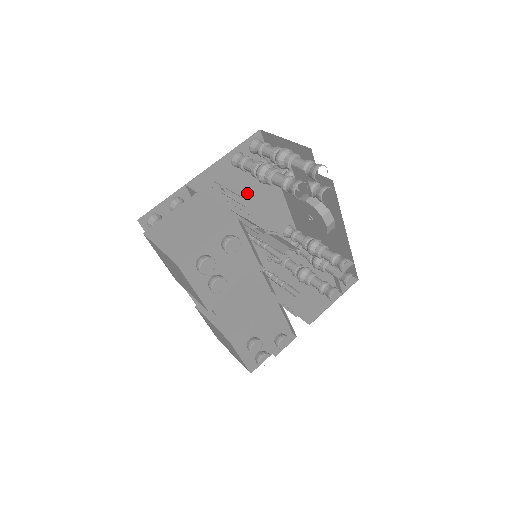
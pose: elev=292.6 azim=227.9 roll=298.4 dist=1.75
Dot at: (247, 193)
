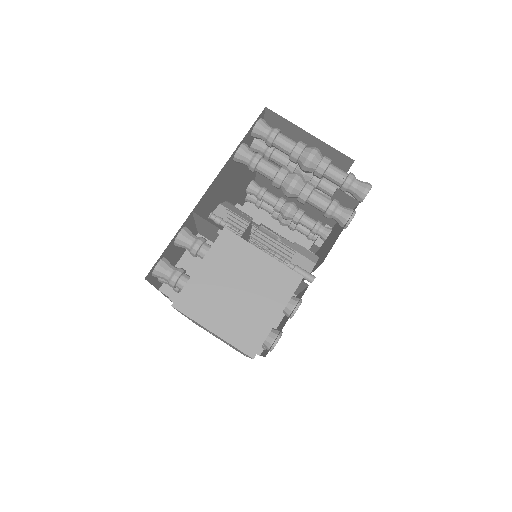
Dot at: (234, 177)
